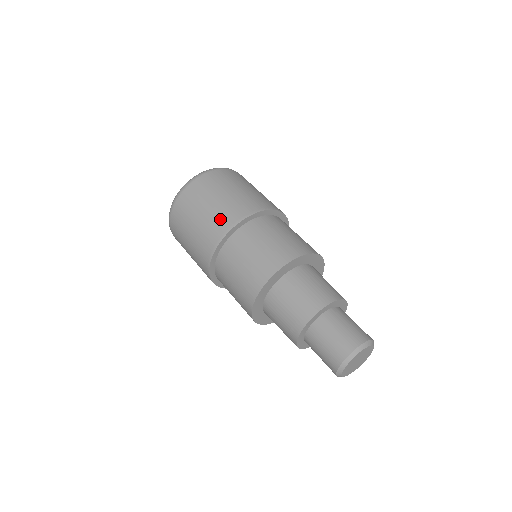
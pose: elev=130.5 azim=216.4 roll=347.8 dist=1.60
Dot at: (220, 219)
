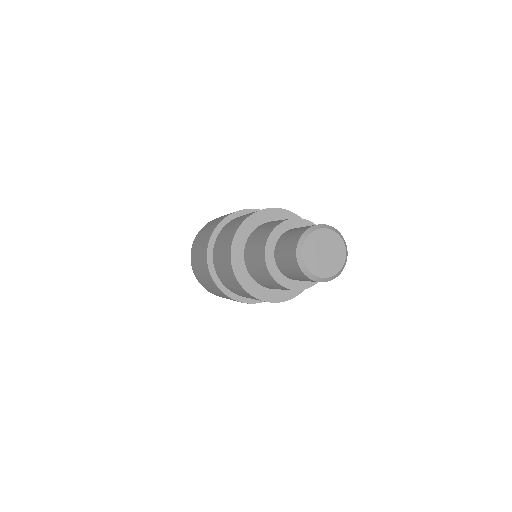
Dot at: (202, 253)
